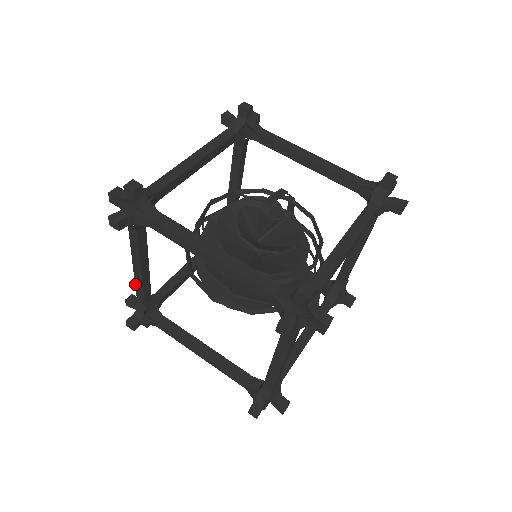
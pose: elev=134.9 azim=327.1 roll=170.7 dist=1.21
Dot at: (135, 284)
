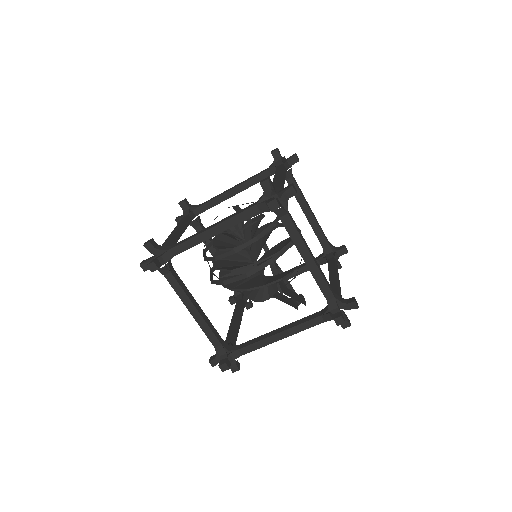
Dot at: (202, 330)
